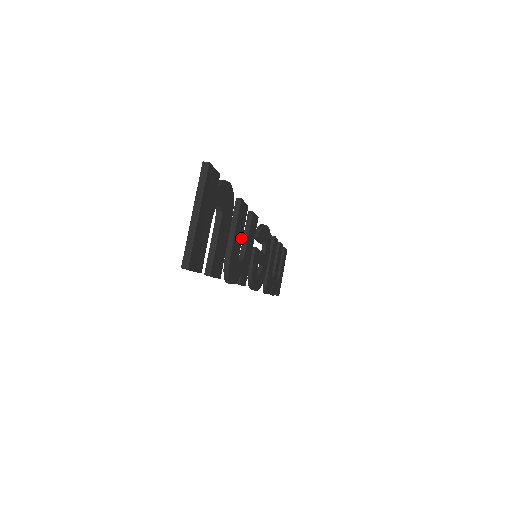
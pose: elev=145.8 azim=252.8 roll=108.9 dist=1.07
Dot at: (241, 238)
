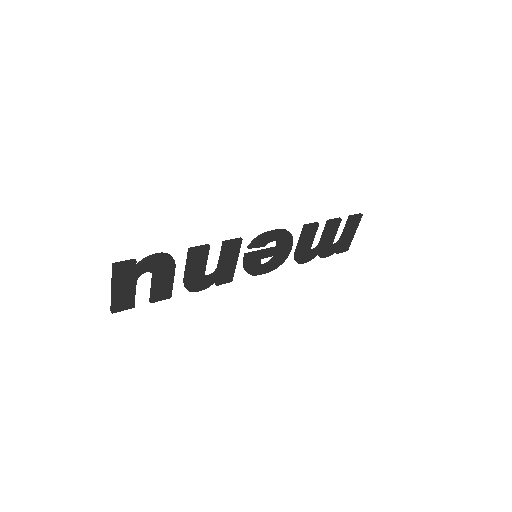
Dot at: (204, 266)
